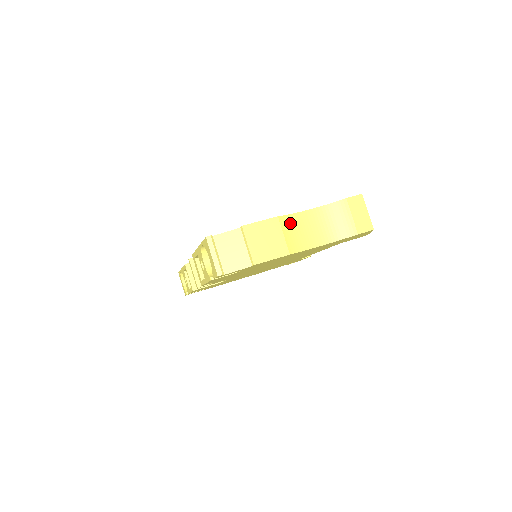
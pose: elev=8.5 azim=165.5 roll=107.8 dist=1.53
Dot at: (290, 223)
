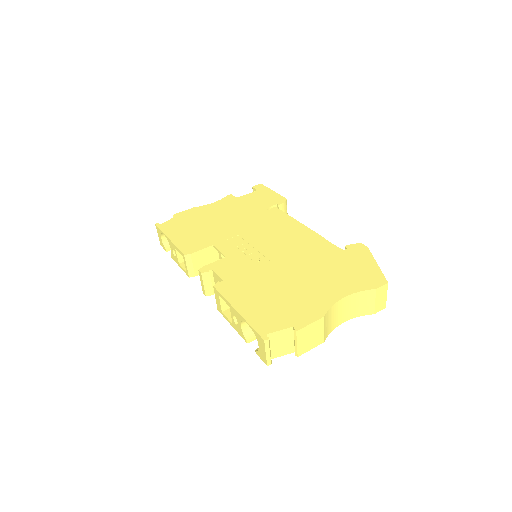
Dot at: (329, 315)
